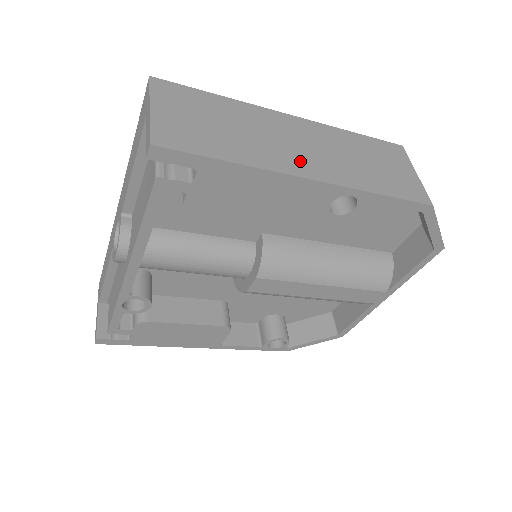
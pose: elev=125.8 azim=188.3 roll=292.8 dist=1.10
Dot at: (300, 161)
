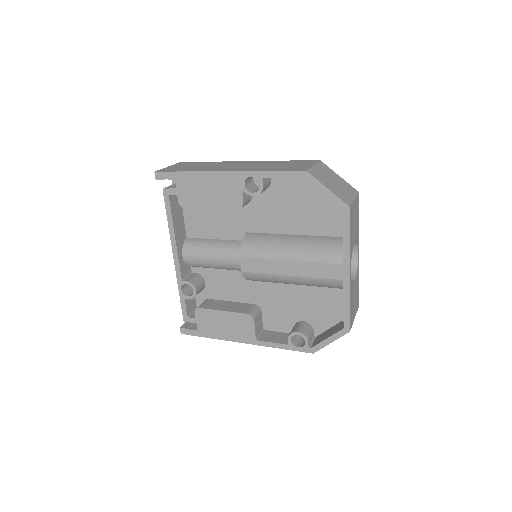
Dot at: (227, 169)
